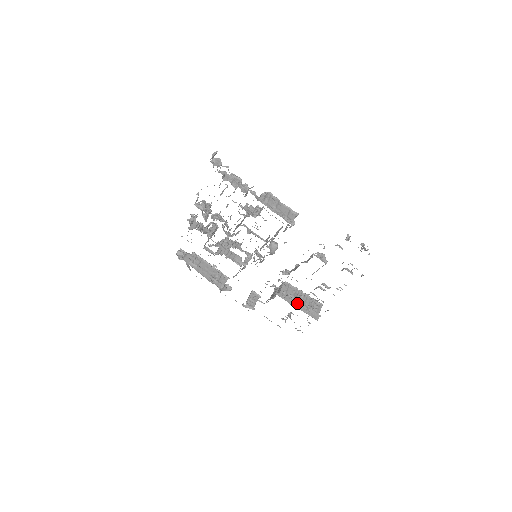
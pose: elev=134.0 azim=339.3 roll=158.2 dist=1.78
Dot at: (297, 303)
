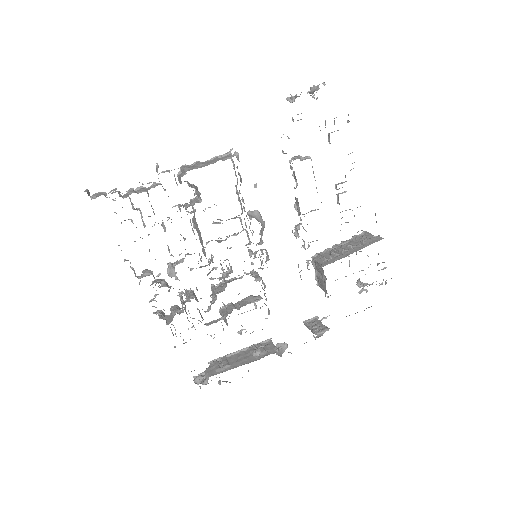
Dot at: (347, 252)
